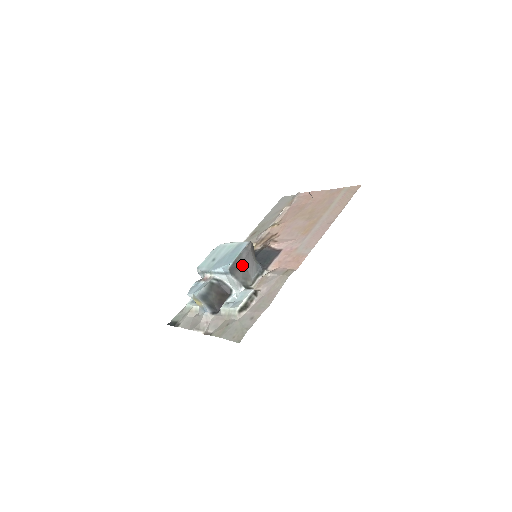
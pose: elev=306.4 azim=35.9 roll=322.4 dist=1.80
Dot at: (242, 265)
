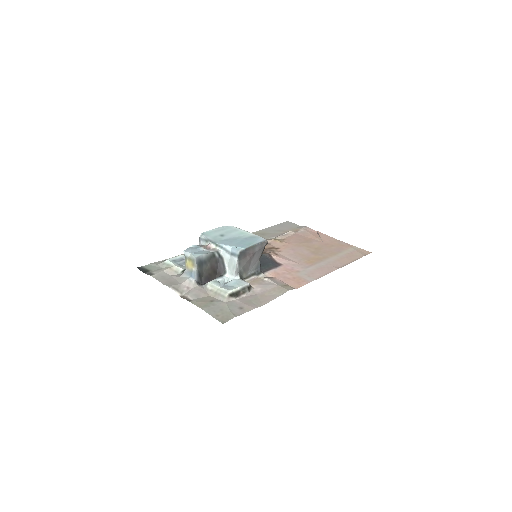
Dot at: (250, 256)
